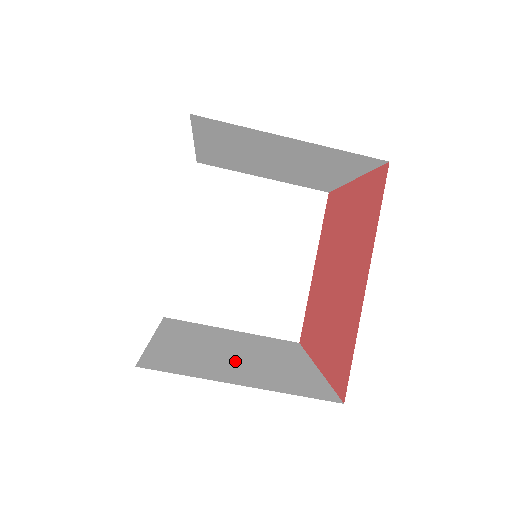
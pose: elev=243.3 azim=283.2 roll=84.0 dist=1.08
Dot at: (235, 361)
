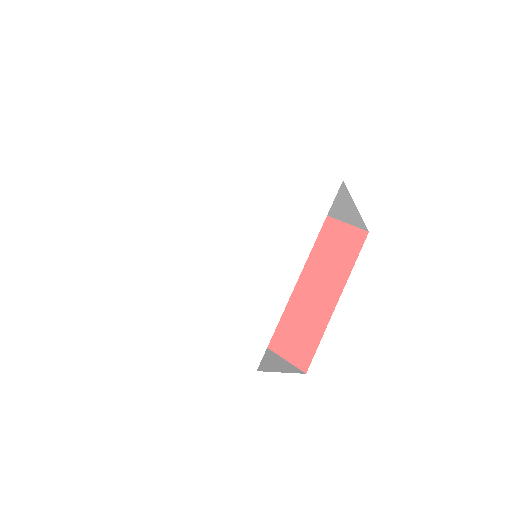
Dot at: occluded
